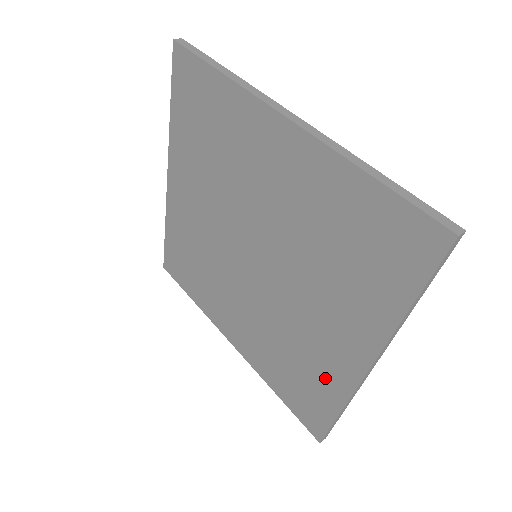
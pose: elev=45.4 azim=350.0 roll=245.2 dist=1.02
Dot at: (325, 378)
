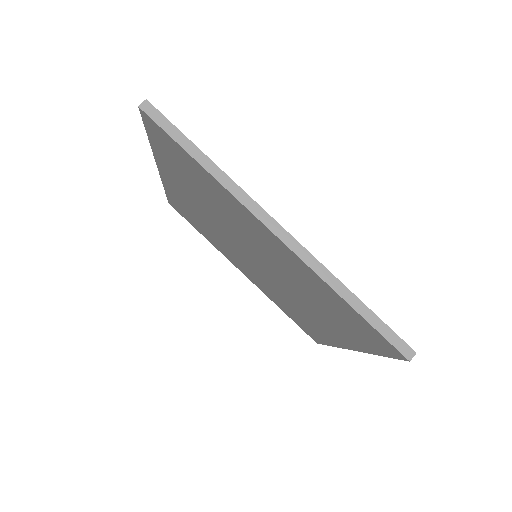
Dot at: (315, 284)
